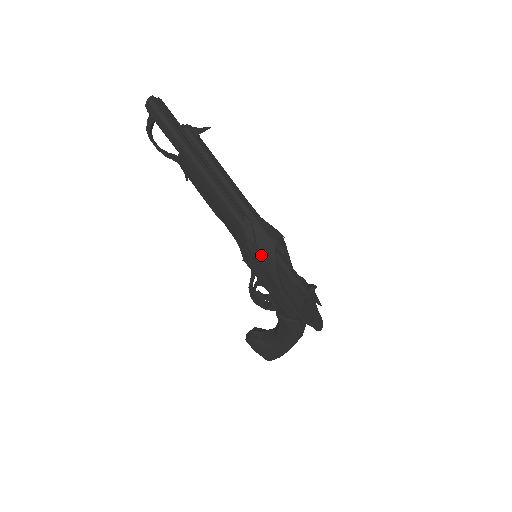
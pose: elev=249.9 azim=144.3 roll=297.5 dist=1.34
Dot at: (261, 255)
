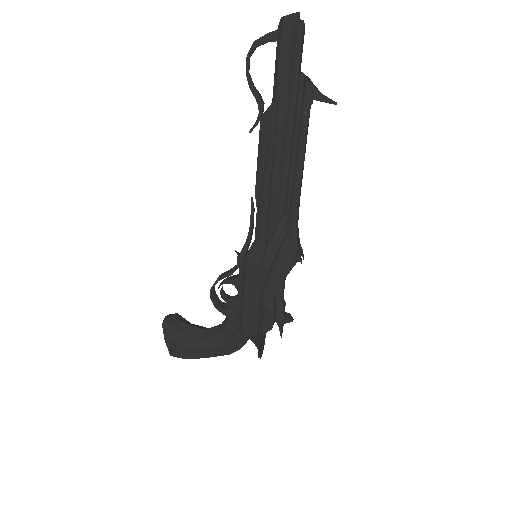
Dot at: (275, 265)
